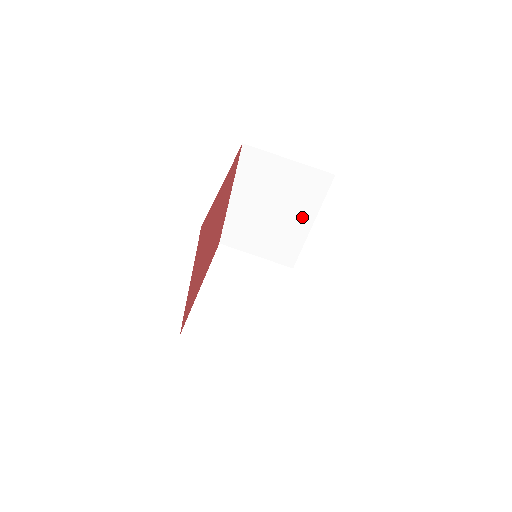
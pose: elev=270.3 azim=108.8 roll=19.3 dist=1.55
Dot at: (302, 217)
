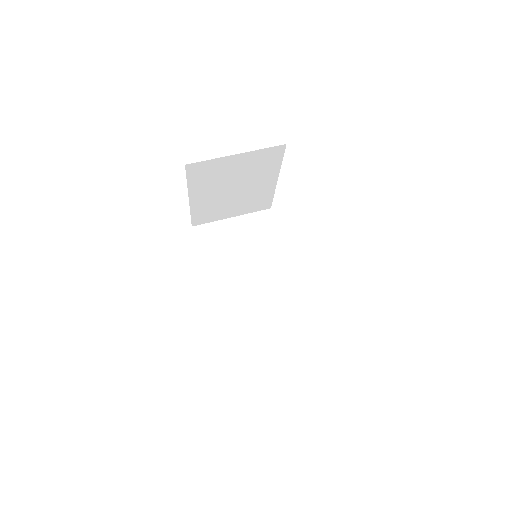
Dot at: (276, 262)
